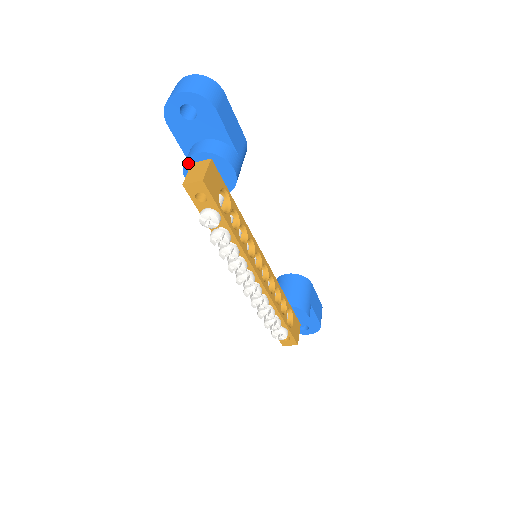
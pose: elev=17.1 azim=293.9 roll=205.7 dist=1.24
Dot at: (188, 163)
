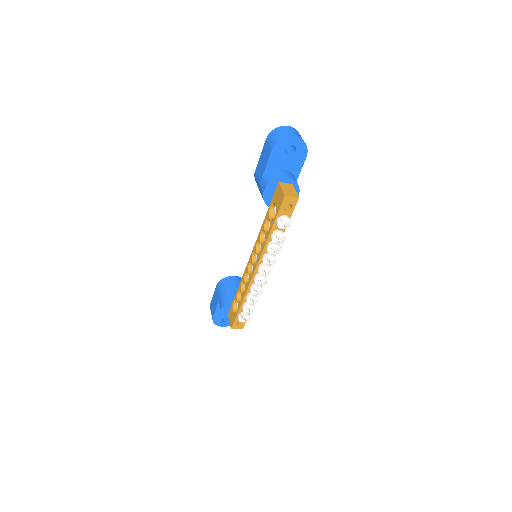
Dot at: (276, 181)
